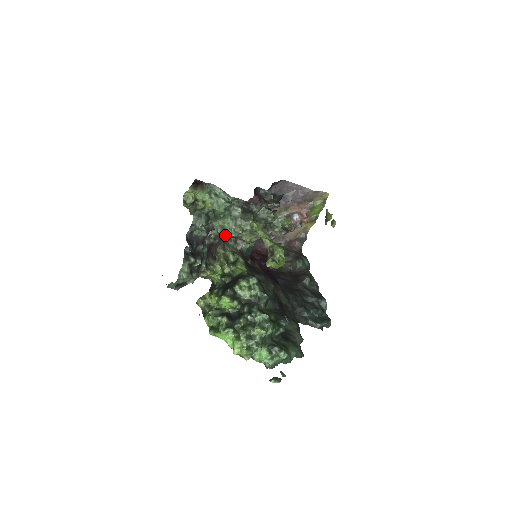
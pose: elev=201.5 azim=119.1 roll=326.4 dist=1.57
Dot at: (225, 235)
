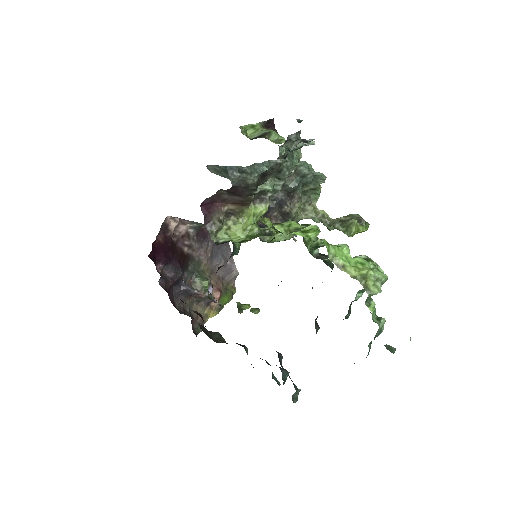
Dot at: (310, 173)
